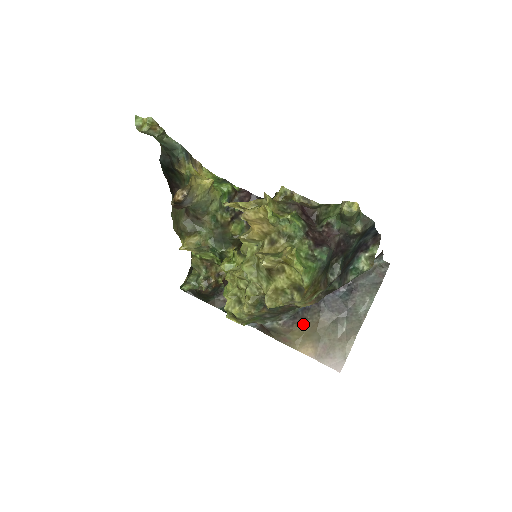
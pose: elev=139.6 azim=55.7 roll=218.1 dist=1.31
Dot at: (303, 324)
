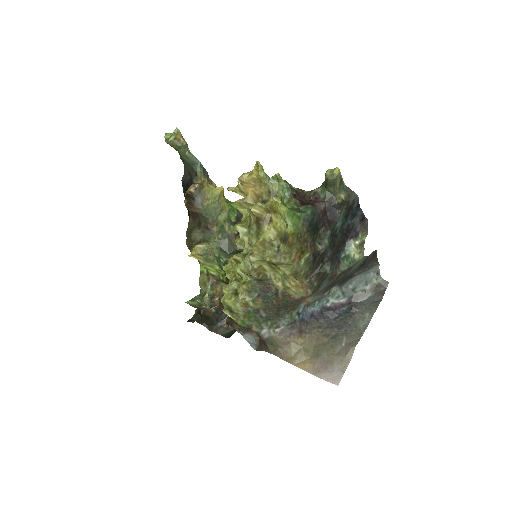
Dot at: (301, 337)
